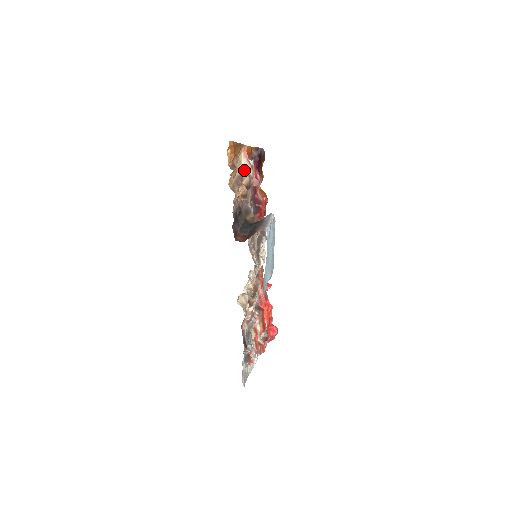
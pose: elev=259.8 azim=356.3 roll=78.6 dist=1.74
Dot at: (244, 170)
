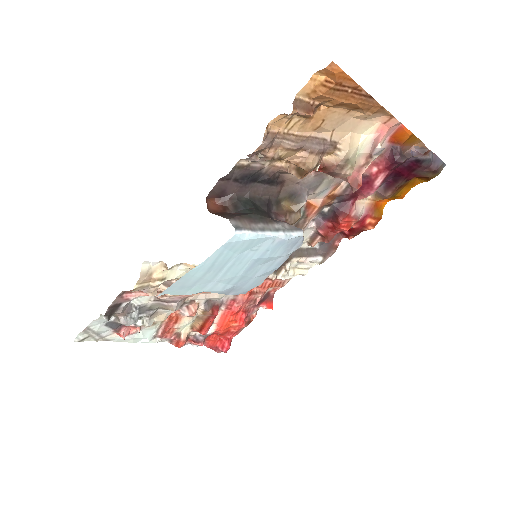
Dot at: (348, 144)
